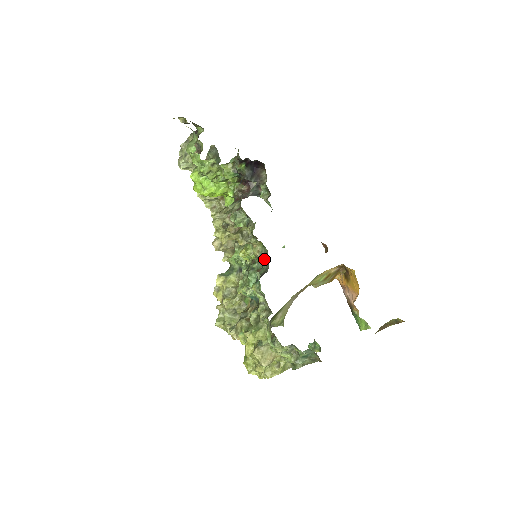
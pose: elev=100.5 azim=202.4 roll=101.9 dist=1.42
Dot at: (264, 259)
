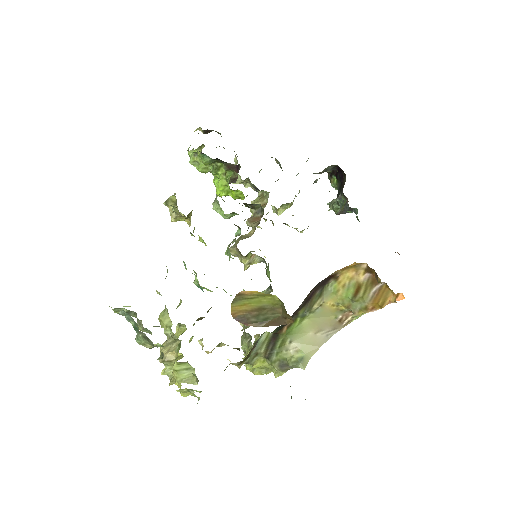
Dot at: occluded
